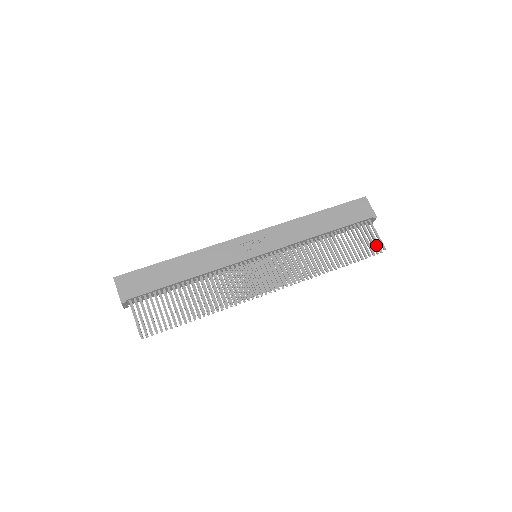
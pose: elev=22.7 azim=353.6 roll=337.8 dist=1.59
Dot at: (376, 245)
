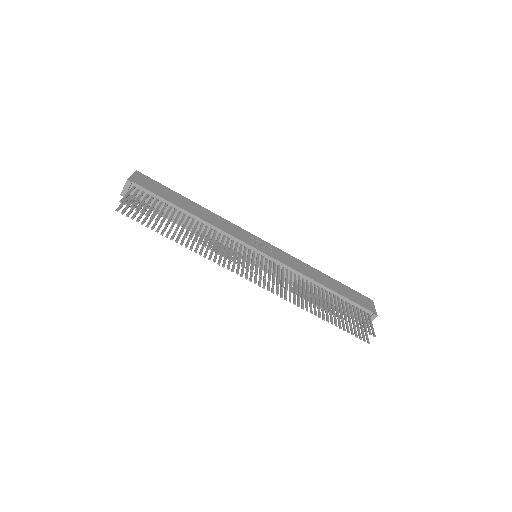
Dot at: (366, 336)
